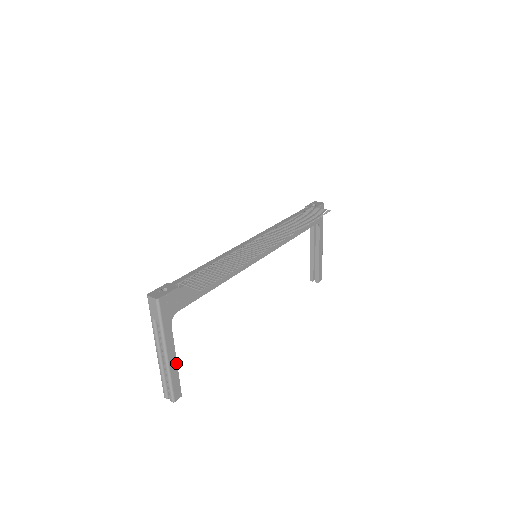
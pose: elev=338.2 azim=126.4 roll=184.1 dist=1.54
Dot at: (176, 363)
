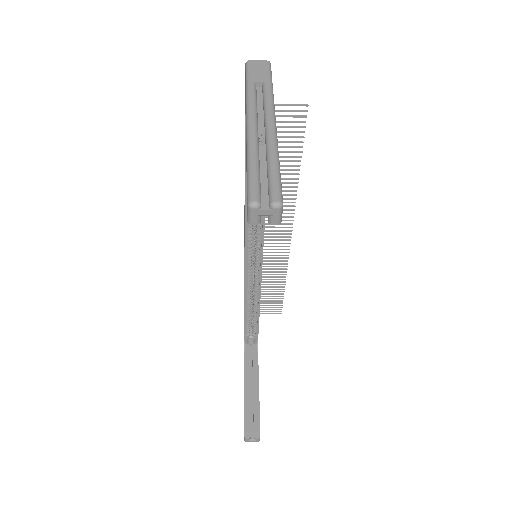
Dot at: occluded
